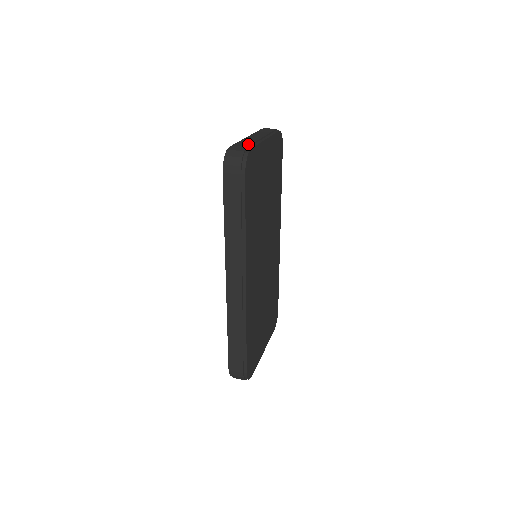
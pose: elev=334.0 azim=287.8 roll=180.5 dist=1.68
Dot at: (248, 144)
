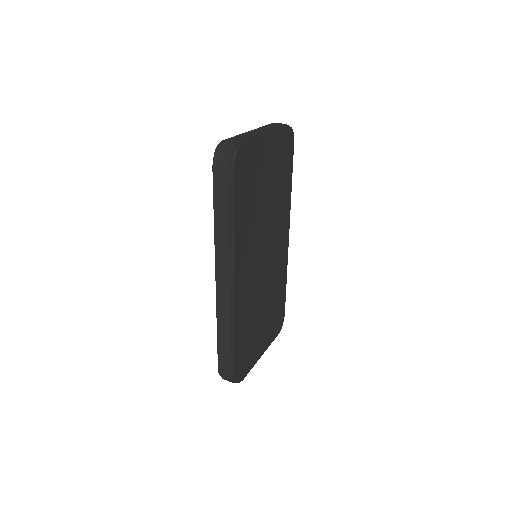
Dot at: (243, 138)
